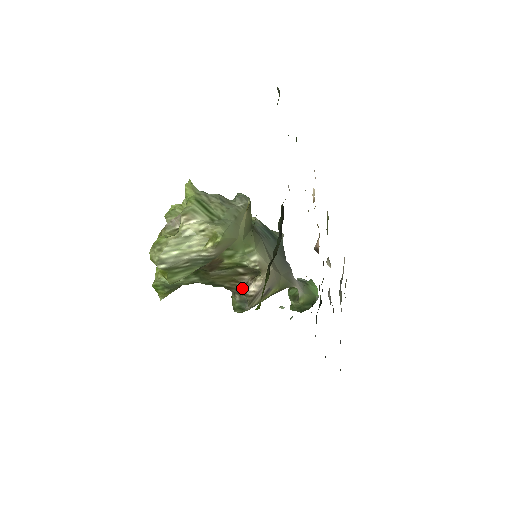
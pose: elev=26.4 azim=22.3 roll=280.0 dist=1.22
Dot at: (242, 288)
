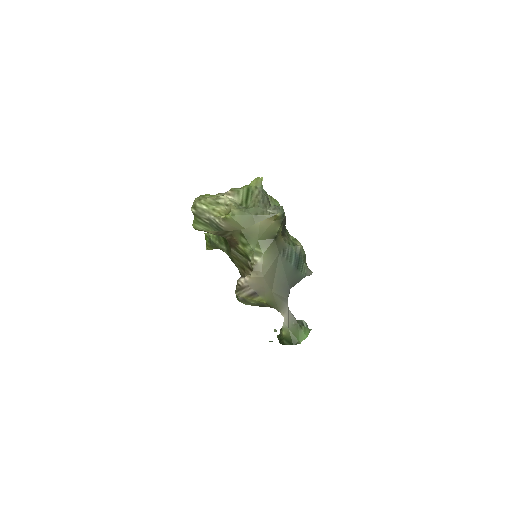
Dot at: occluded
